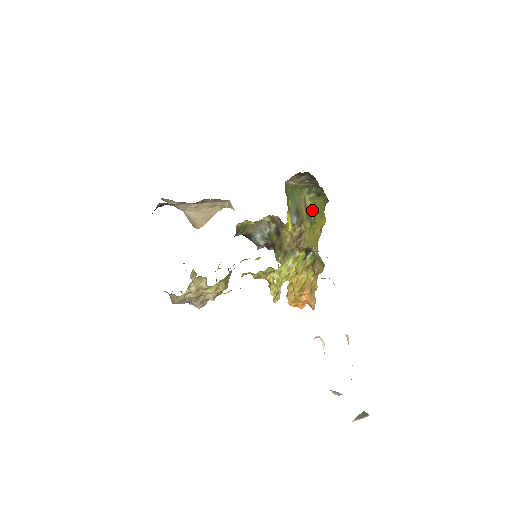
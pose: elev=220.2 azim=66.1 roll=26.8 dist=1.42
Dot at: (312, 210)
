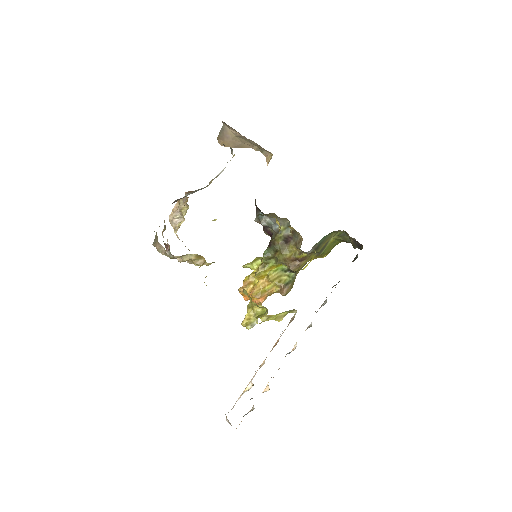
Dot at: (328, 246)
